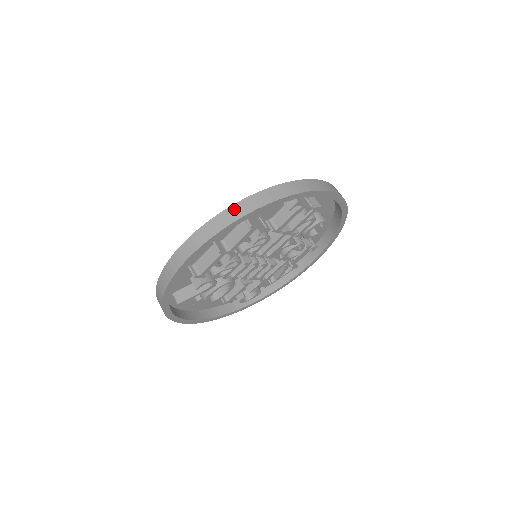
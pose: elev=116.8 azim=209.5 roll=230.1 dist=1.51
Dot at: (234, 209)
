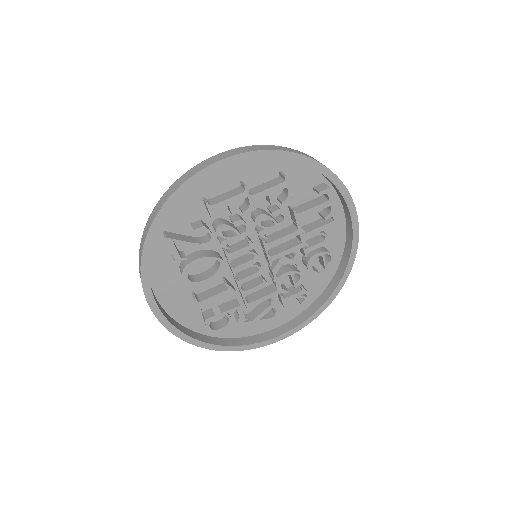
Dot at: (281, 147)
